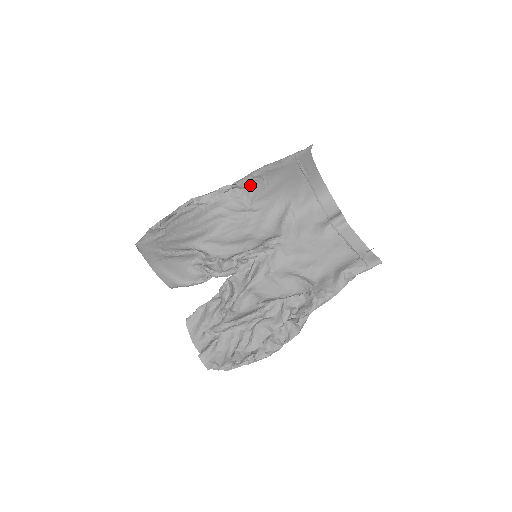
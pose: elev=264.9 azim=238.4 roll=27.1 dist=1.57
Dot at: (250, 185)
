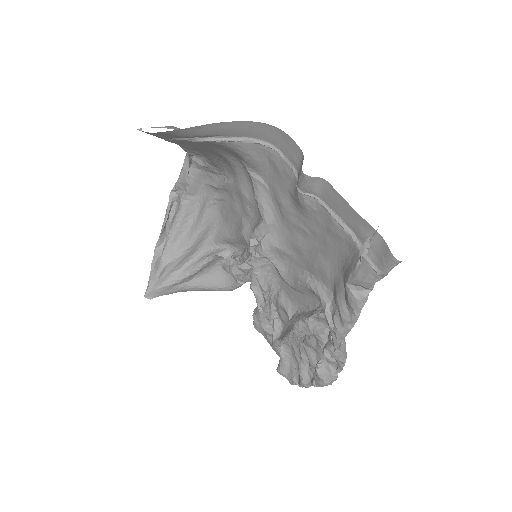
Dot at: (196, 151)
